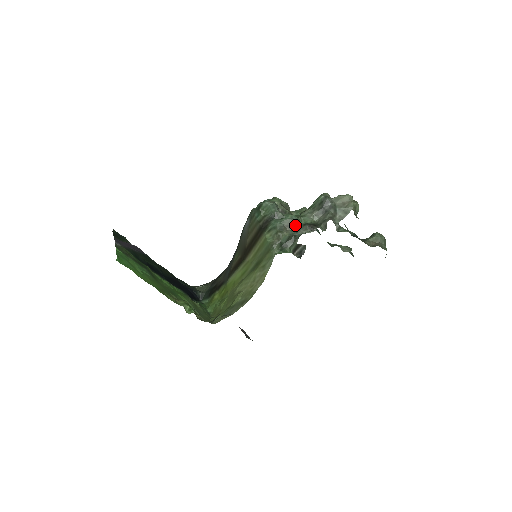
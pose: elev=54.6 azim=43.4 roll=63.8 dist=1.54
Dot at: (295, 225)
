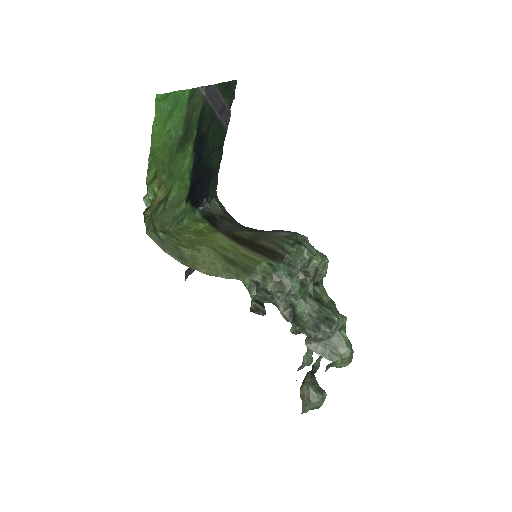
Dot at: (287, 294)
